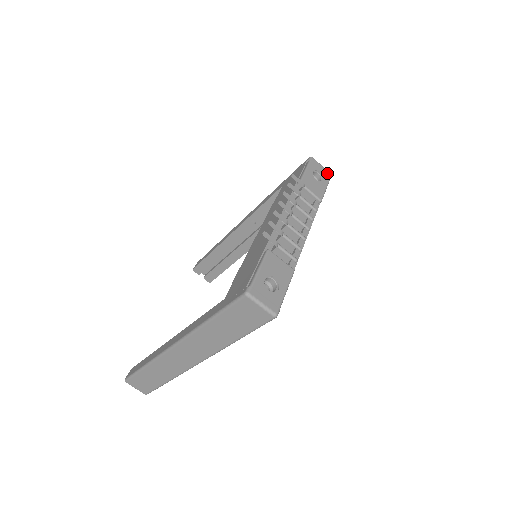
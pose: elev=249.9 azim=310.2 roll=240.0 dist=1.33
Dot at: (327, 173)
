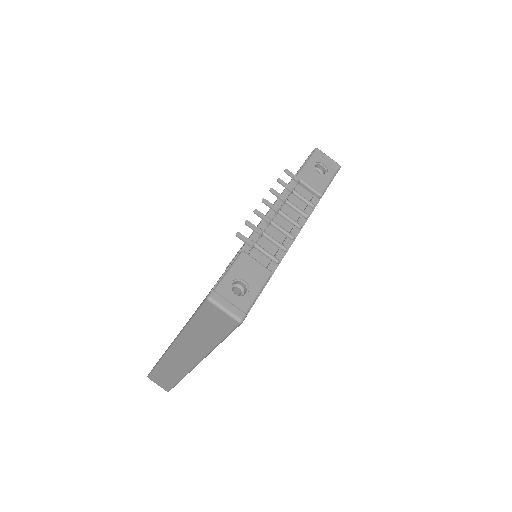
Dot at: (334, 164)
